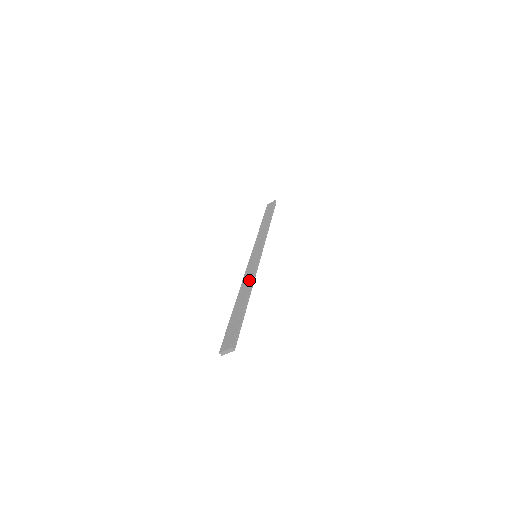
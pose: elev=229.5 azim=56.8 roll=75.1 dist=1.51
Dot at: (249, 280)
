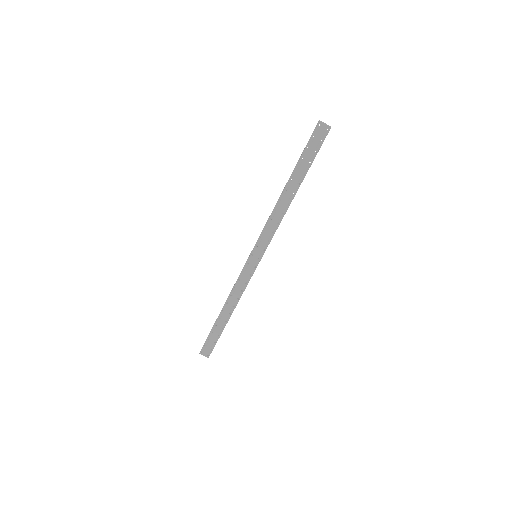
Dot at: (281, 214)
